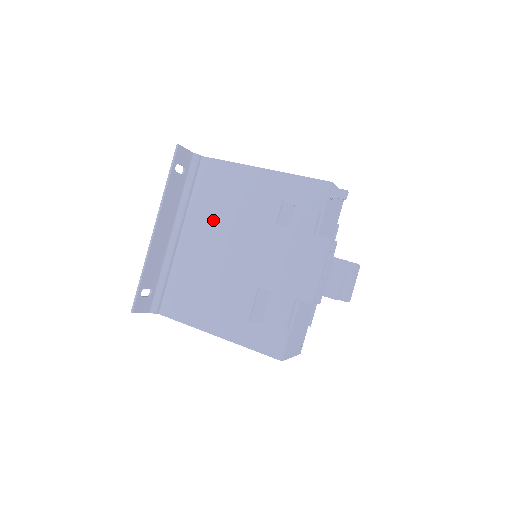
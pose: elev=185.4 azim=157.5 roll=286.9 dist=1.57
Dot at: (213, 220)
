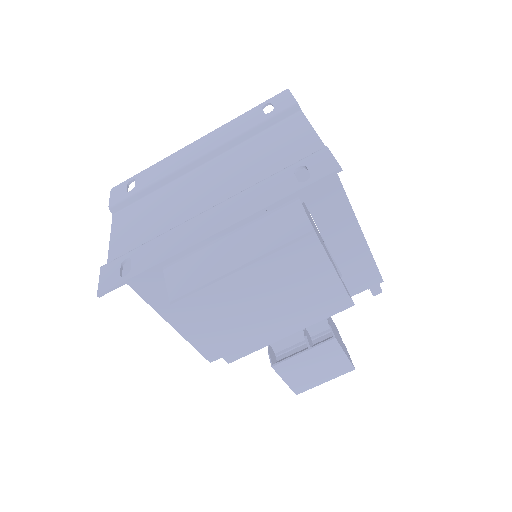
Dot at: (285, 276)
